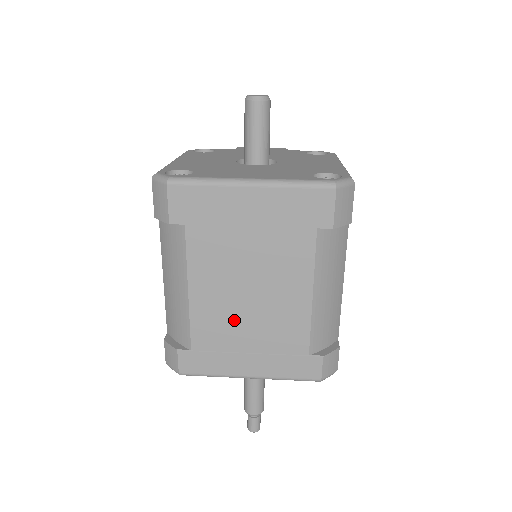
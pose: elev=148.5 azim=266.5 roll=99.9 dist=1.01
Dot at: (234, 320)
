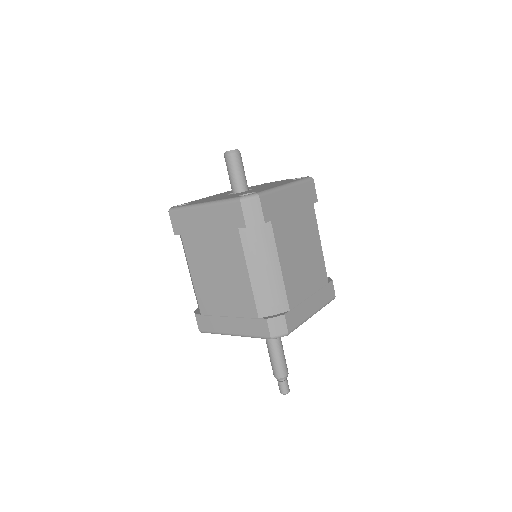
Dot at: (215, 293)
